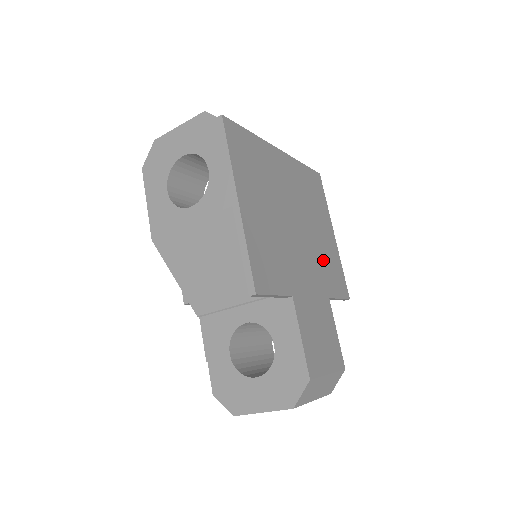
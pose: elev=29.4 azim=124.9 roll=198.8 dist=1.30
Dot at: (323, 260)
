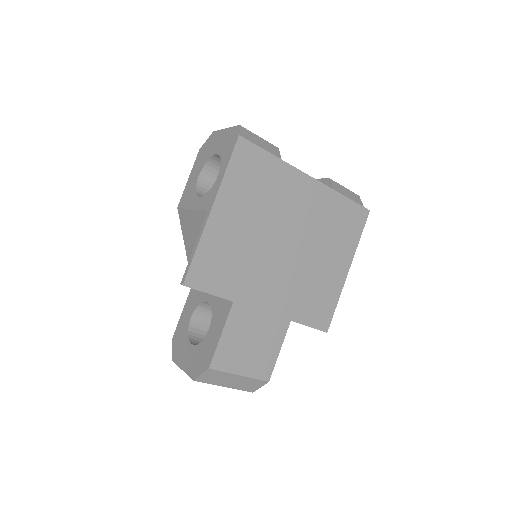
Dot at: (308, 288)
